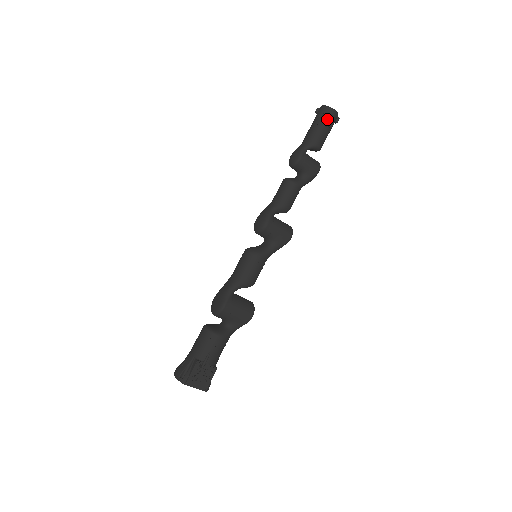
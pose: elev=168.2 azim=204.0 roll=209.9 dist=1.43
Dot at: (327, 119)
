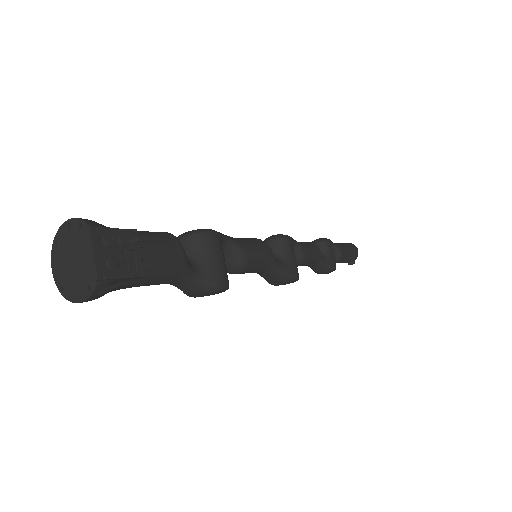
Dot at: (352, 248)
